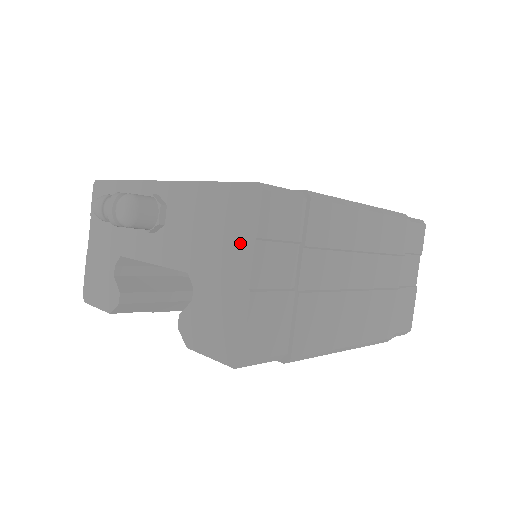
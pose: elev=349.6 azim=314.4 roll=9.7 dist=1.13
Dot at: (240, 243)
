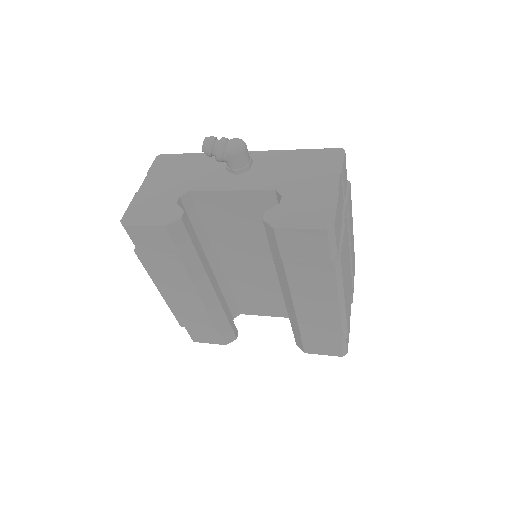
Dot at: (328, 172)
